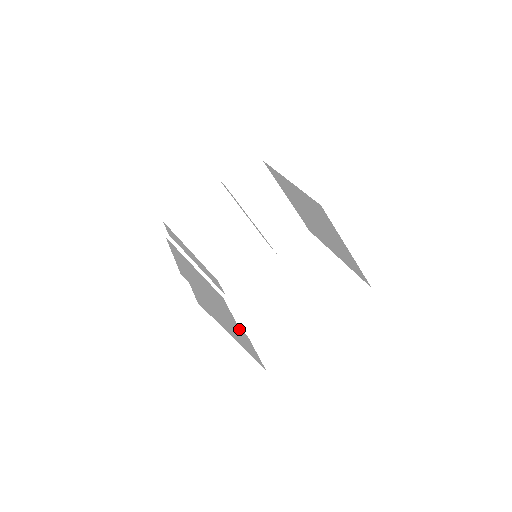
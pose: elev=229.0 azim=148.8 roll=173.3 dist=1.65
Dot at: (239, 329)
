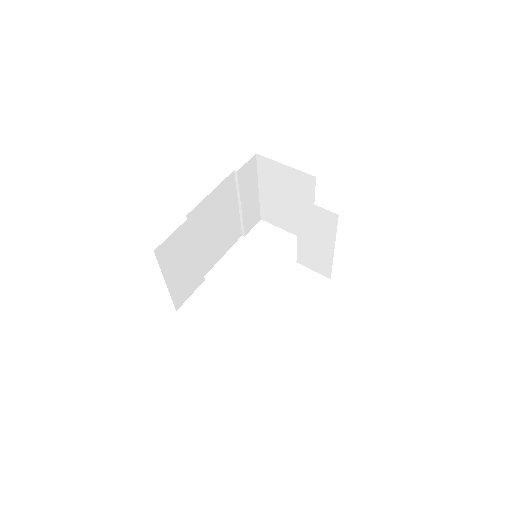
Dot at: (200, 272)
